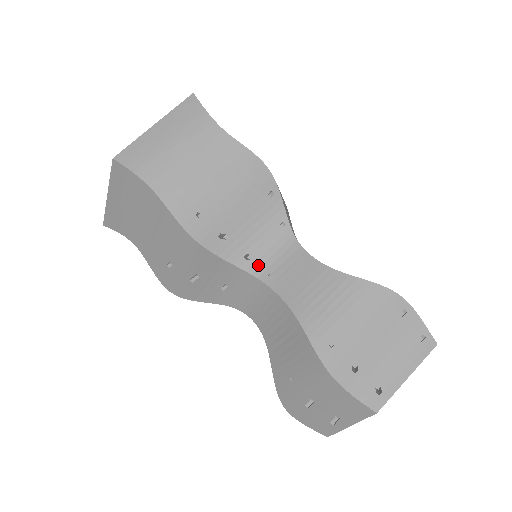
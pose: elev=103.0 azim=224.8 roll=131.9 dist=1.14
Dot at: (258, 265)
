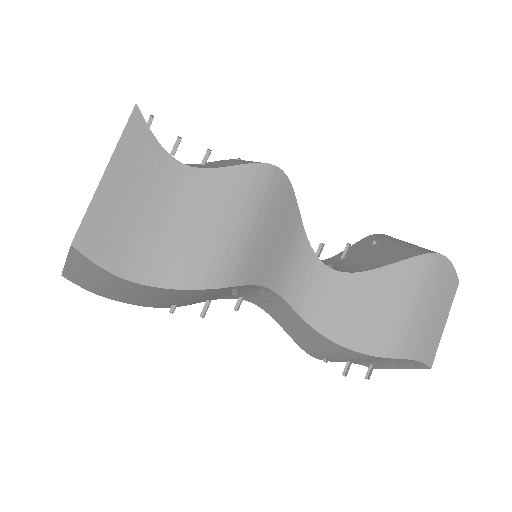
Dot at: (252, 300)
